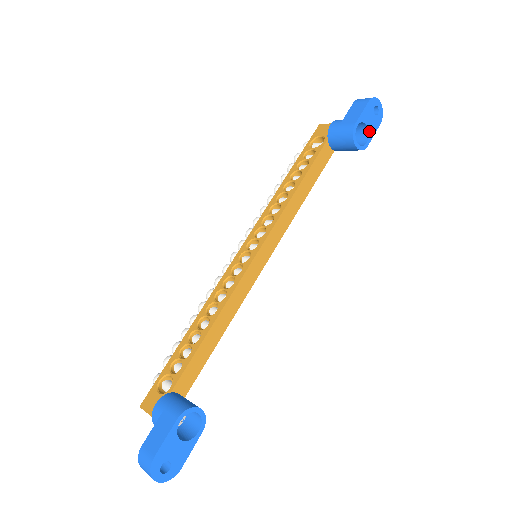
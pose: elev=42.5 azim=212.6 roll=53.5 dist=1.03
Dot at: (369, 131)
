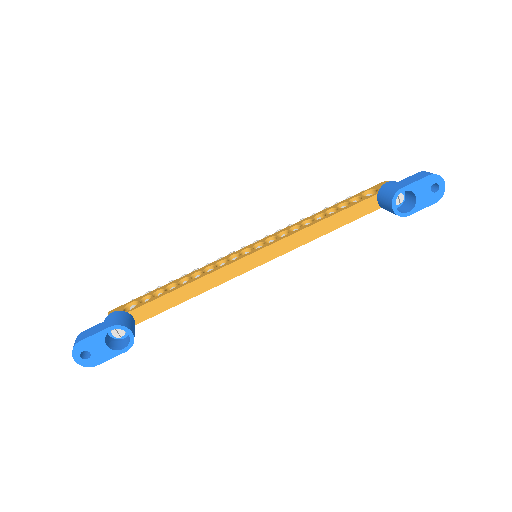
Dot at: (417, 203)
